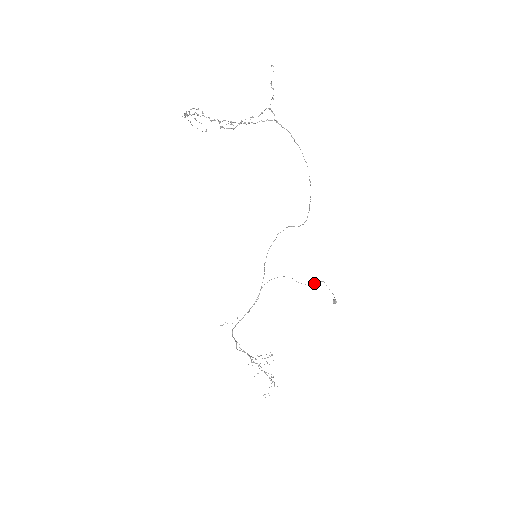
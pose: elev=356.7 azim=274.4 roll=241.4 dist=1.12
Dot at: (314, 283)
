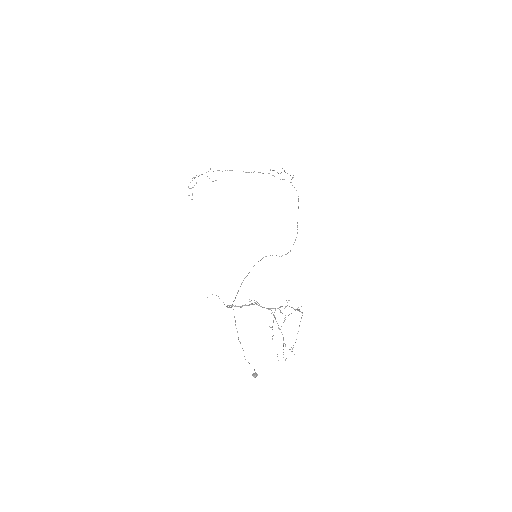
Dot at: (242, 348)
